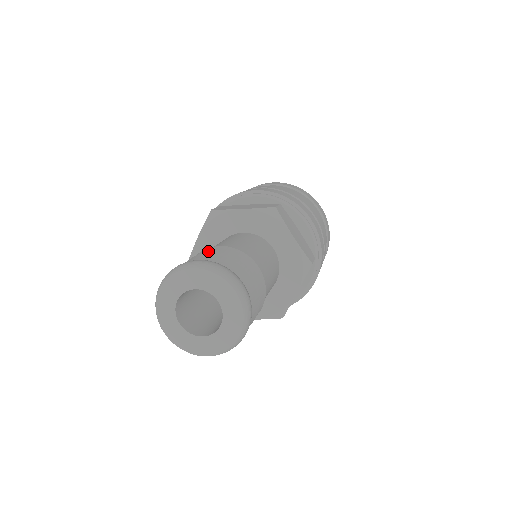
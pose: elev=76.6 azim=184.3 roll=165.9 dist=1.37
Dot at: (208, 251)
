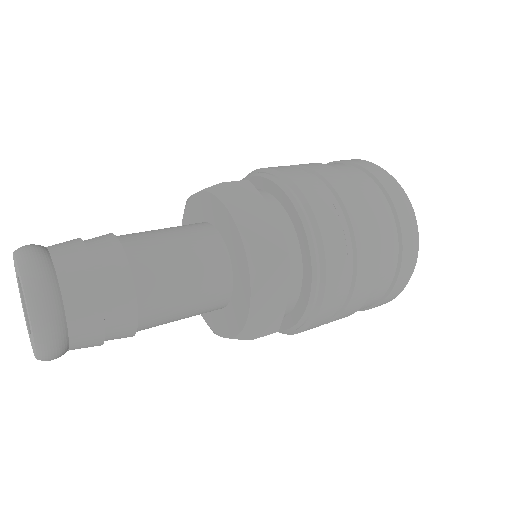
Dot at: (106, 251)
